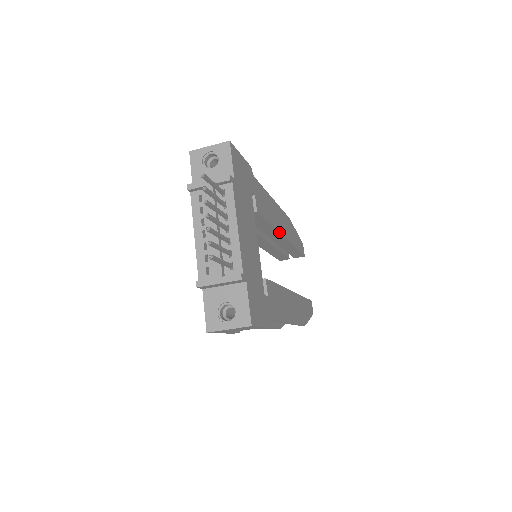
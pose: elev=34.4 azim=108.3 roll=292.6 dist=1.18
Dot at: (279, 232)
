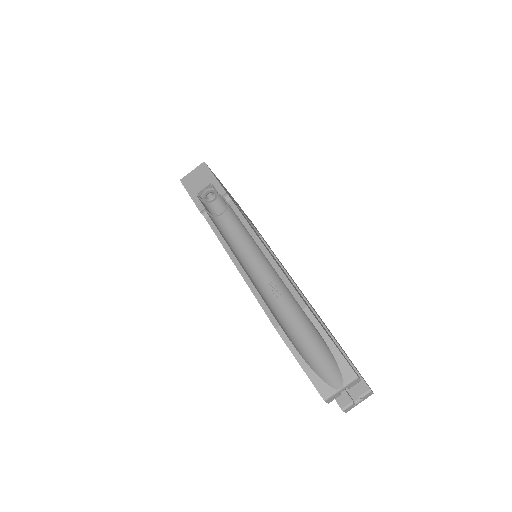
Dot at: (295, 284)
